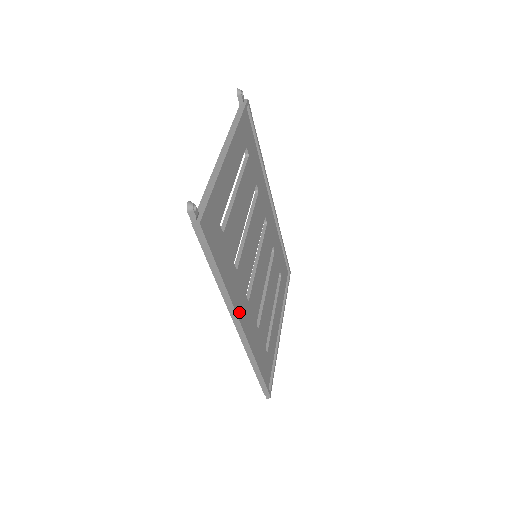
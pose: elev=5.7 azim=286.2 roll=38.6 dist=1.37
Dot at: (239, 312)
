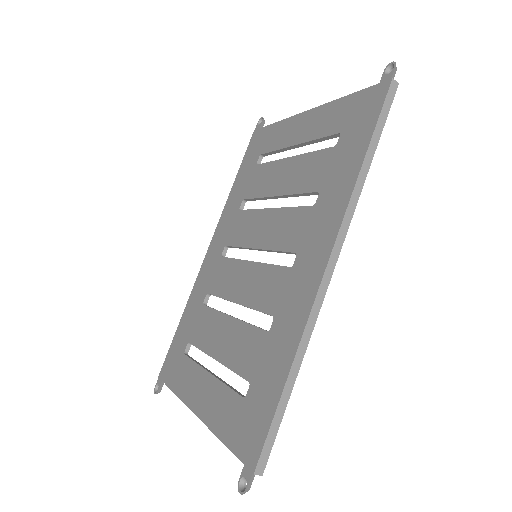
Dot at: (326, 248)
